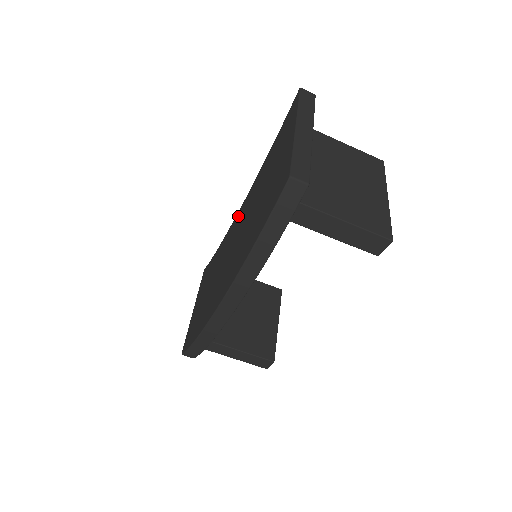
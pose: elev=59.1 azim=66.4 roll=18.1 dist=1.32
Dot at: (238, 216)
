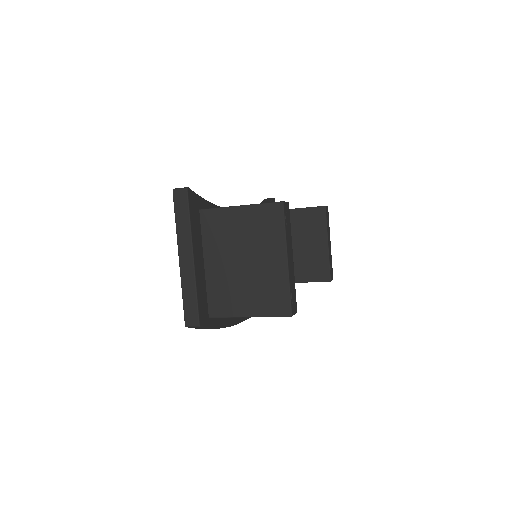
Dot at: occluded
